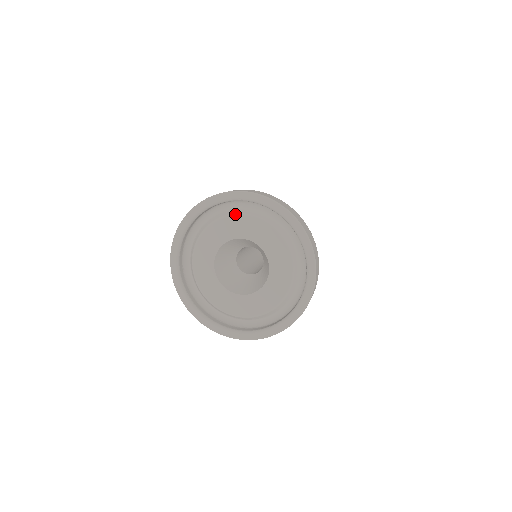
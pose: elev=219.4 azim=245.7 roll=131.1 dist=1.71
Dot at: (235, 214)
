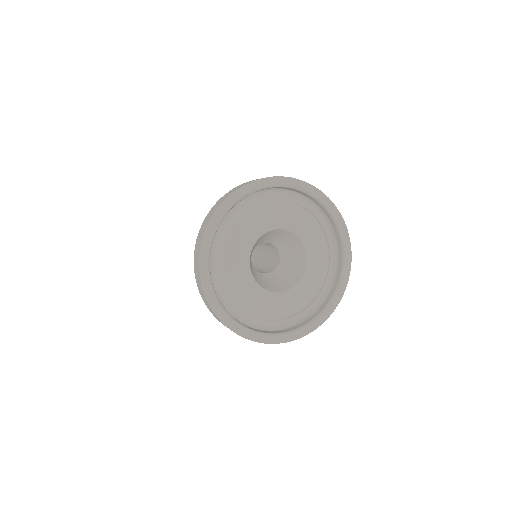
Dot at: (289, 203)
